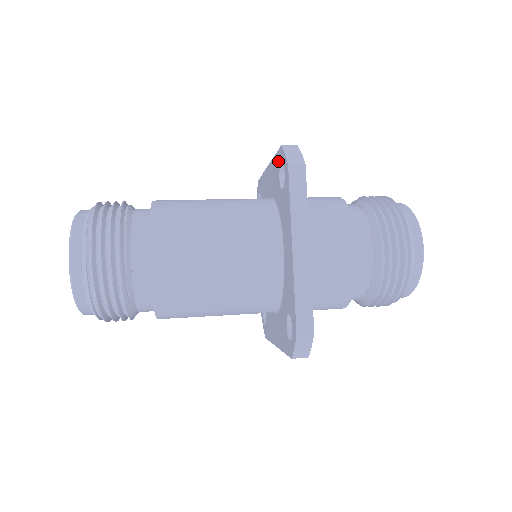
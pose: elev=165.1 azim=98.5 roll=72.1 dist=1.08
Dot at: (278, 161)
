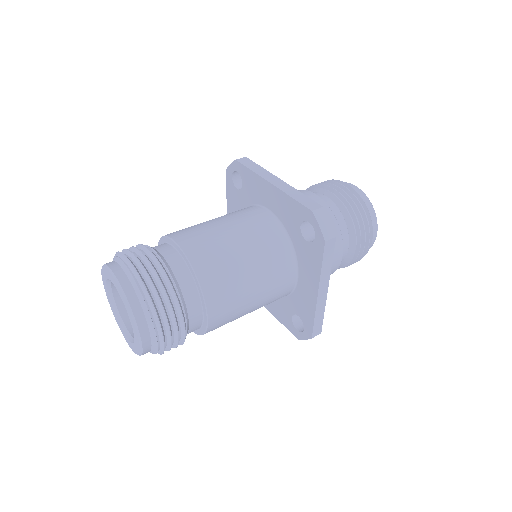
Dot at: (301, 213)
